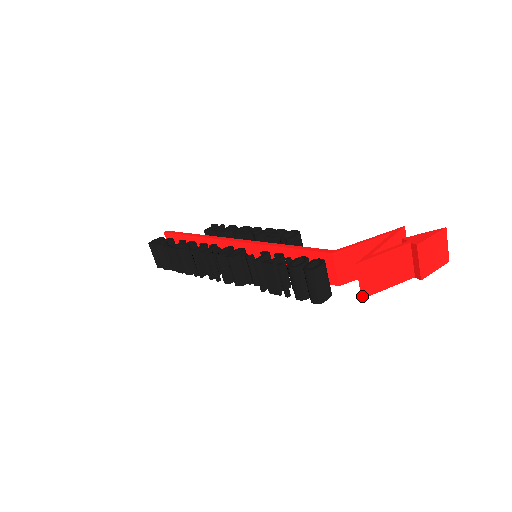
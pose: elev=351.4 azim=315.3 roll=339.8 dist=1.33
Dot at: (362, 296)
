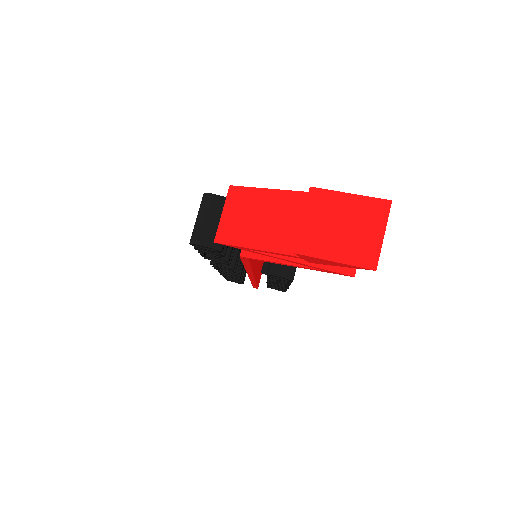
Dot at: (217, 238)
